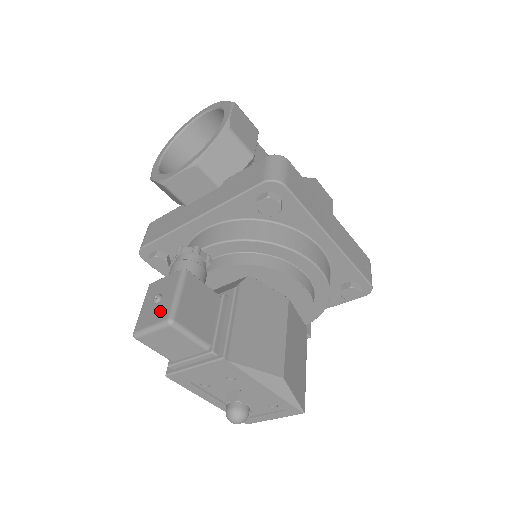
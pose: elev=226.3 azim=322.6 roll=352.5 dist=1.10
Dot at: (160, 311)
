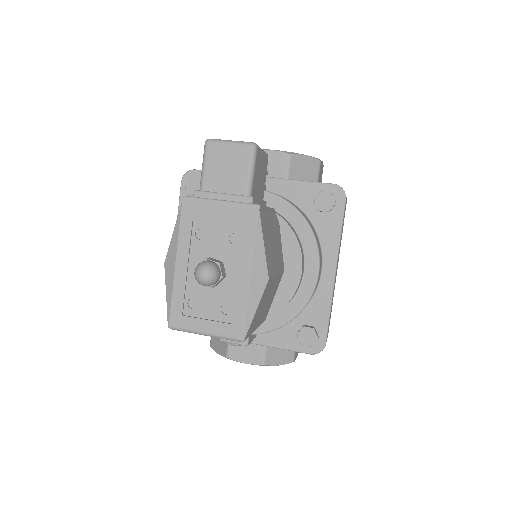
Dot at: occluded
